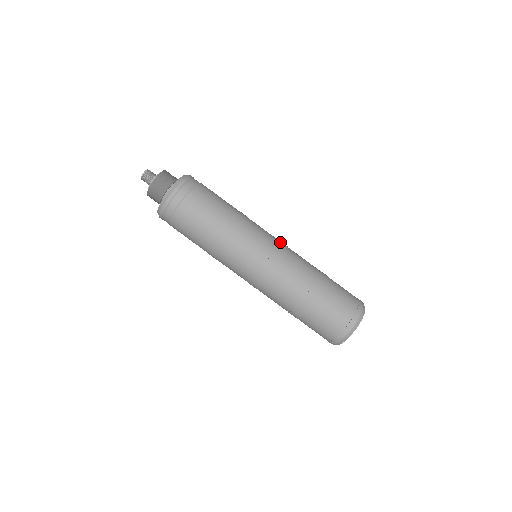
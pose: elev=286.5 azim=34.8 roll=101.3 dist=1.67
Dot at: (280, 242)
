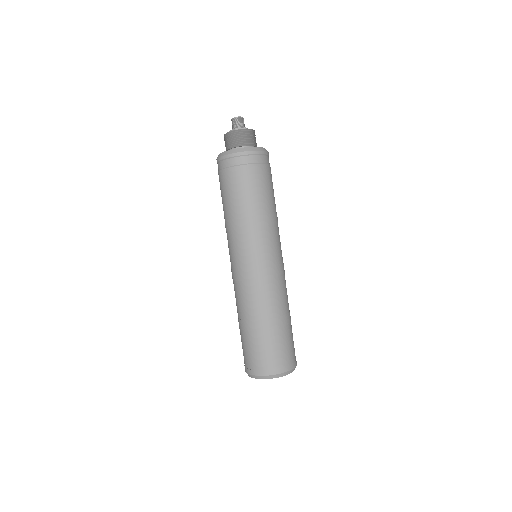
Dot at: (283, 264)
